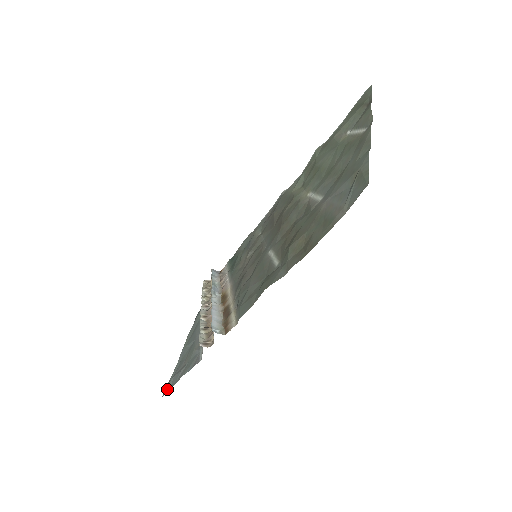
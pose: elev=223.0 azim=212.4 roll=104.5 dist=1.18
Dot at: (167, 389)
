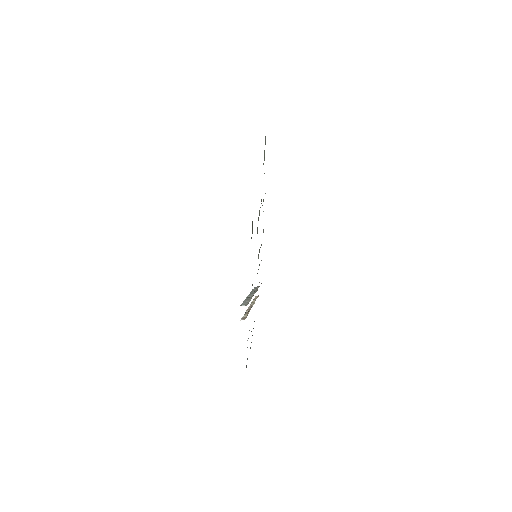
Dot at: (246, 366)
